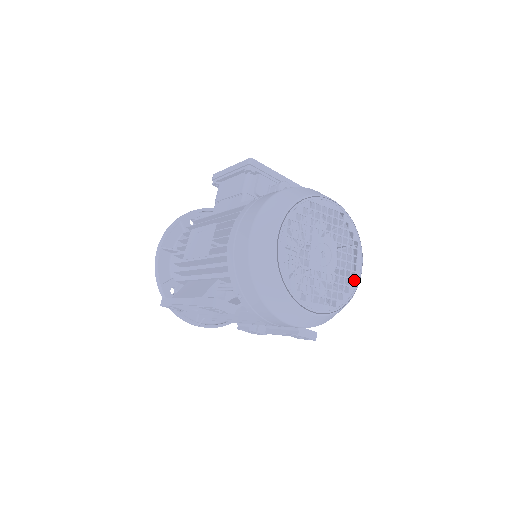
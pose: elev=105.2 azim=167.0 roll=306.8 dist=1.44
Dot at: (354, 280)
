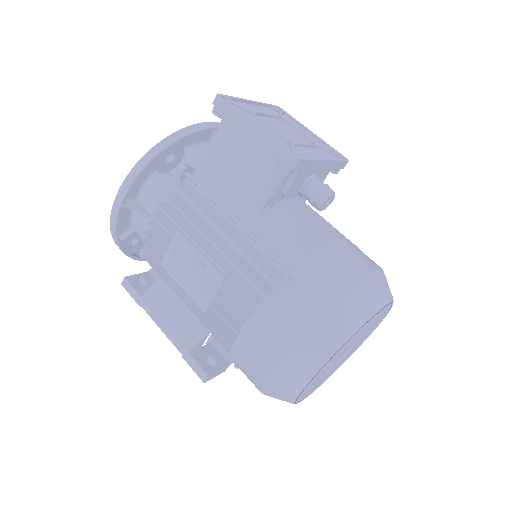
Dot at: occluded
